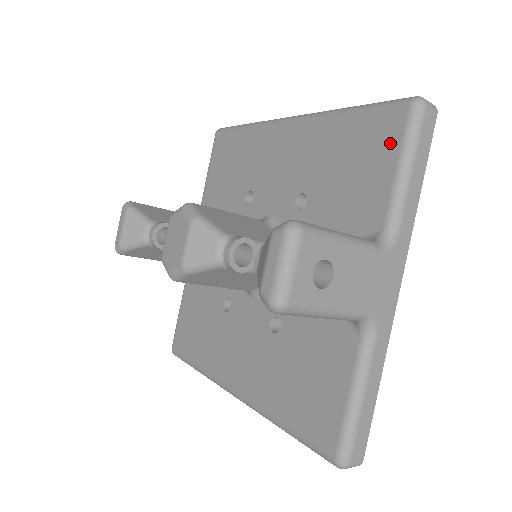
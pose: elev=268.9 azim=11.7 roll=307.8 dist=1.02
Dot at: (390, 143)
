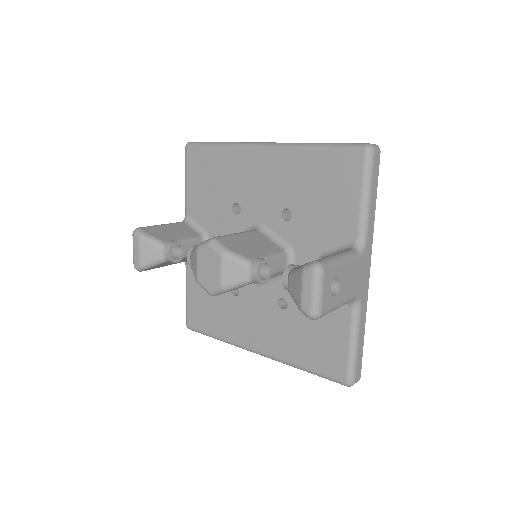
Dot at: (353, 178)
